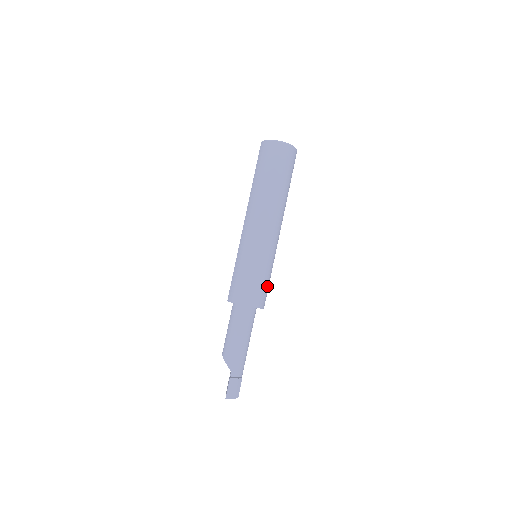
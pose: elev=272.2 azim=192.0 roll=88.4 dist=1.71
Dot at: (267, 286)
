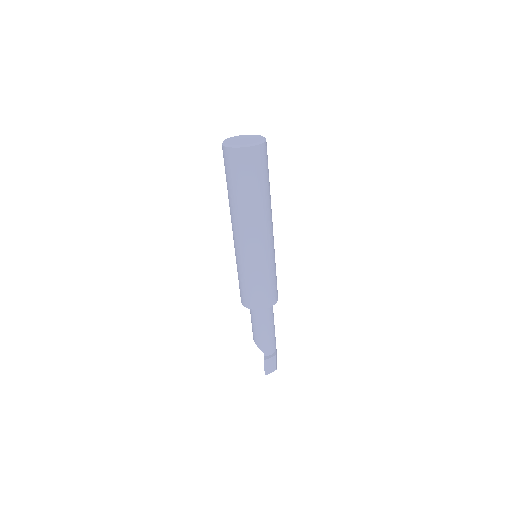
Dot at: (274, 284)
